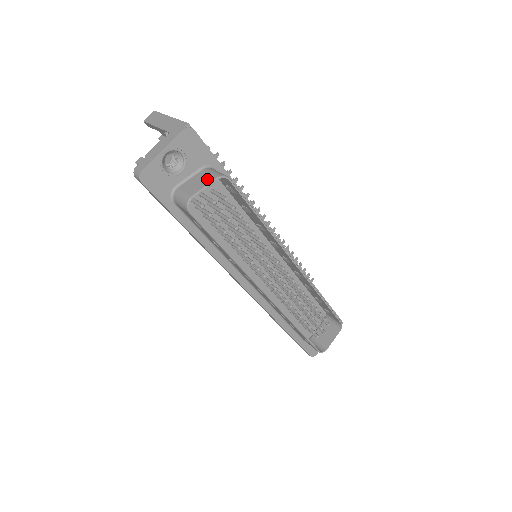
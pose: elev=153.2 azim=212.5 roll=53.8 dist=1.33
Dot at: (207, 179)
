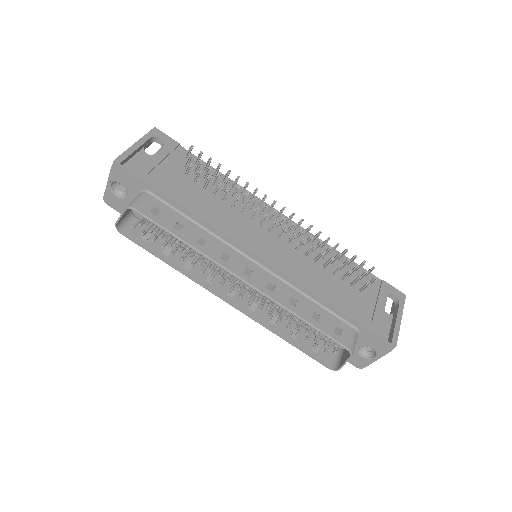
Dot at: occluded
